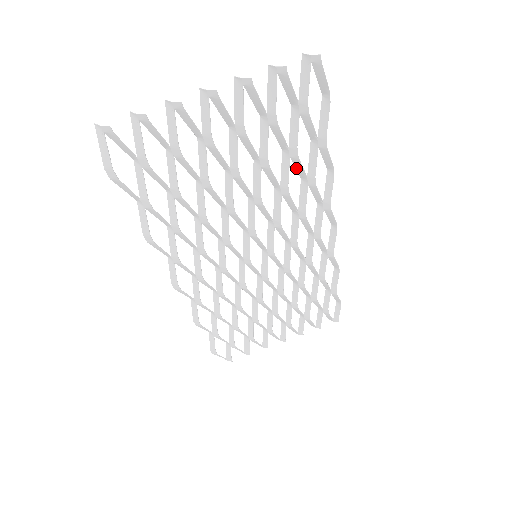
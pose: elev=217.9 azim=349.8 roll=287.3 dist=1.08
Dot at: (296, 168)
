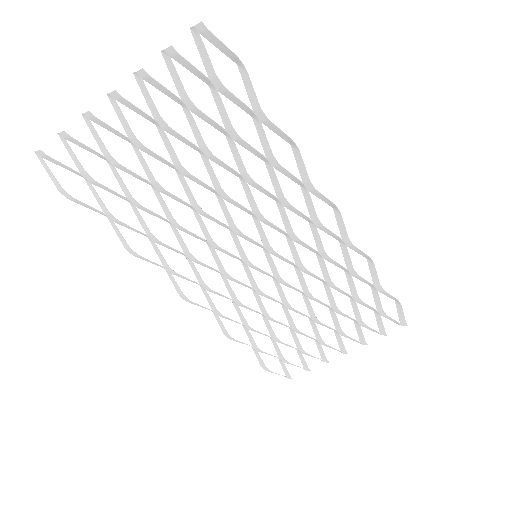
Dot at: occluded
